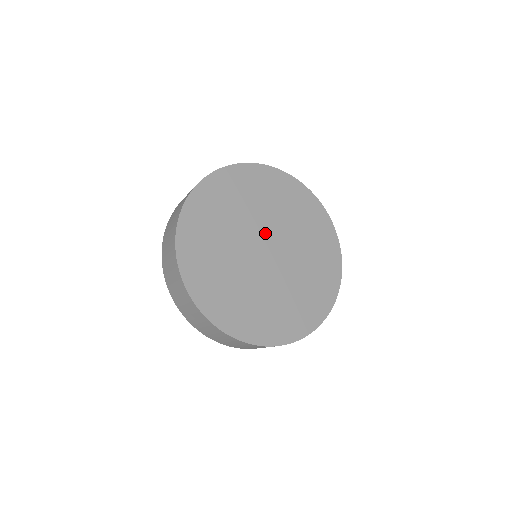
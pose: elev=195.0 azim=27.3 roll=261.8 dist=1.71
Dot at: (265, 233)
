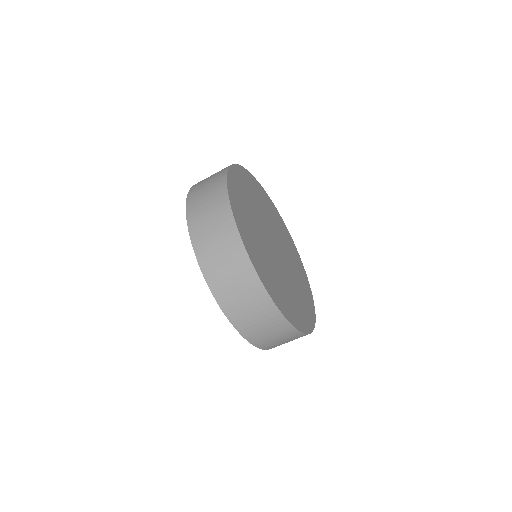
Dot at: (274, 237)
